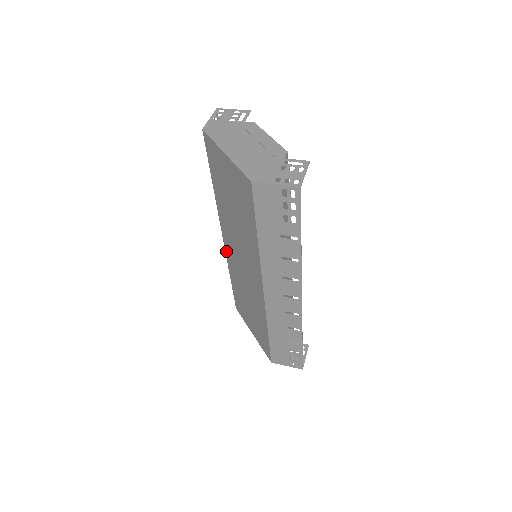
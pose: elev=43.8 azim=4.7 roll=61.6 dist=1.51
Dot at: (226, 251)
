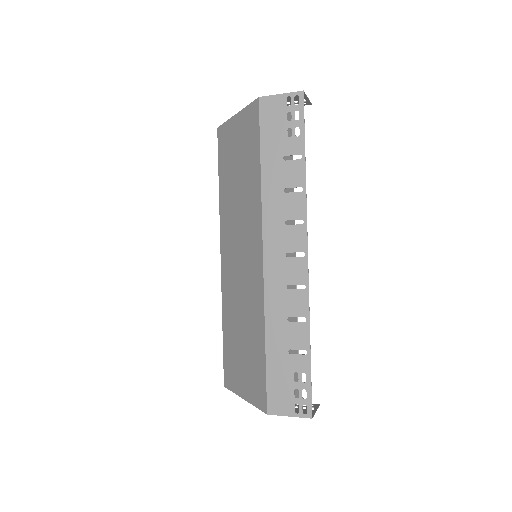
Dot at: (222, 277)
